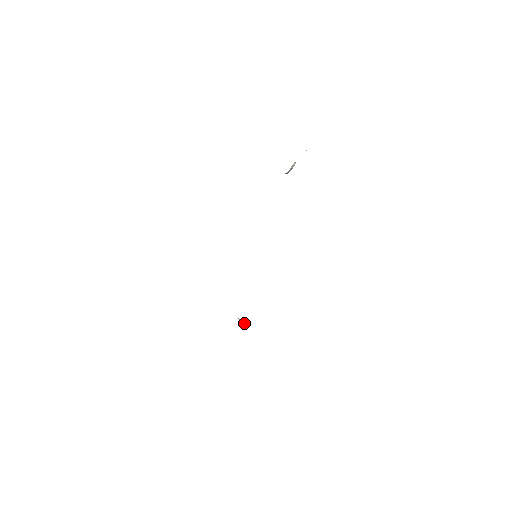
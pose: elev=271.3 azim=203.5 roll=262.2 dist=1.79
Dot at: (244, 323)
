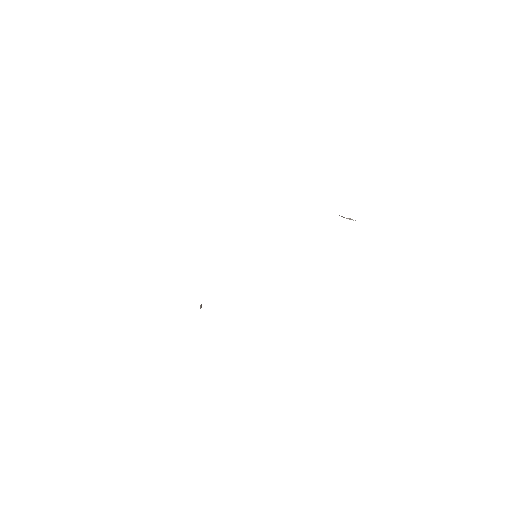
Dot at: occluded
